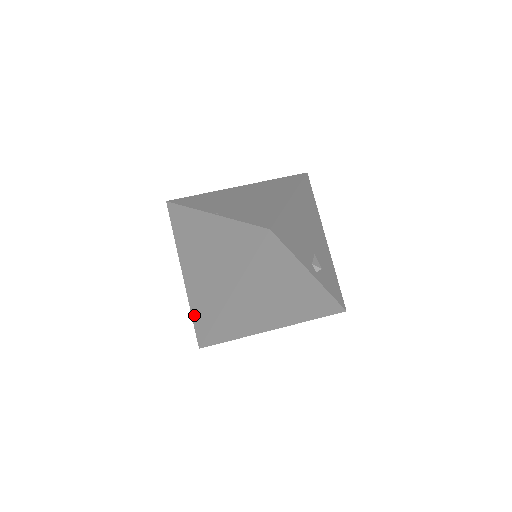
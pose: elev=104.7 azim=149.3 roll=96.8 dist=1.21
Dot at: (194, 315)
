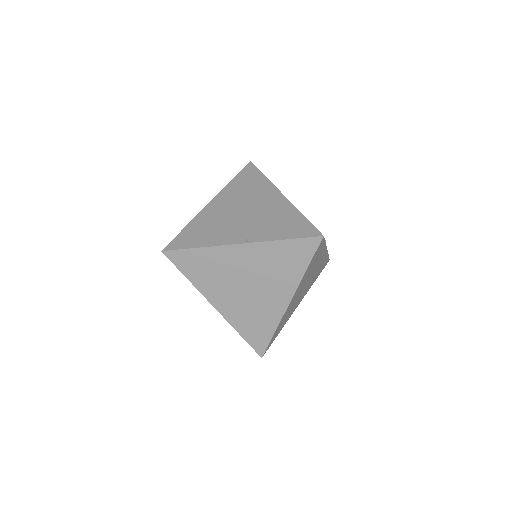
Dot at: (245, 335)
